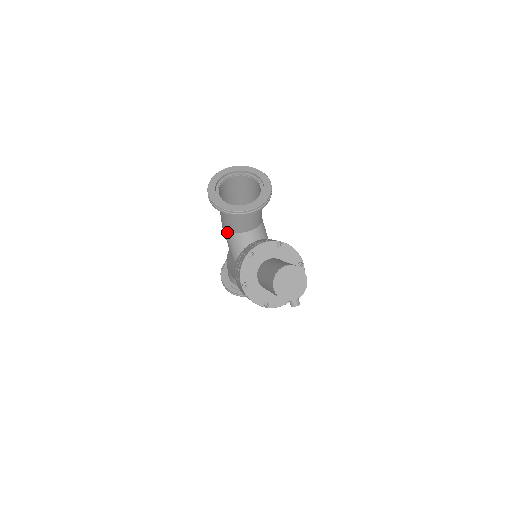
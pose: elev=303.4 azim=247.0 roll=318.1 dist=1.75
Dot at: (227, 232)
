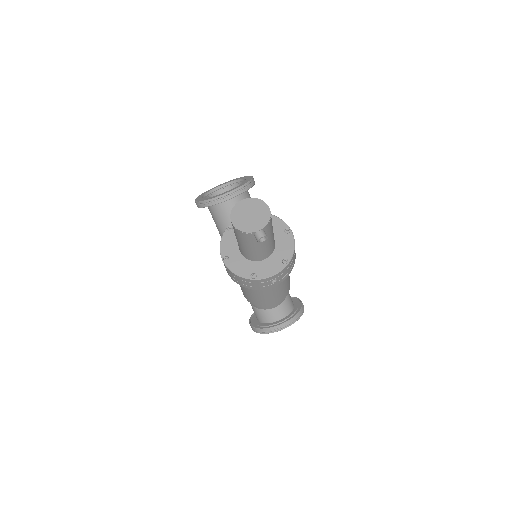
Dot at: occluded
